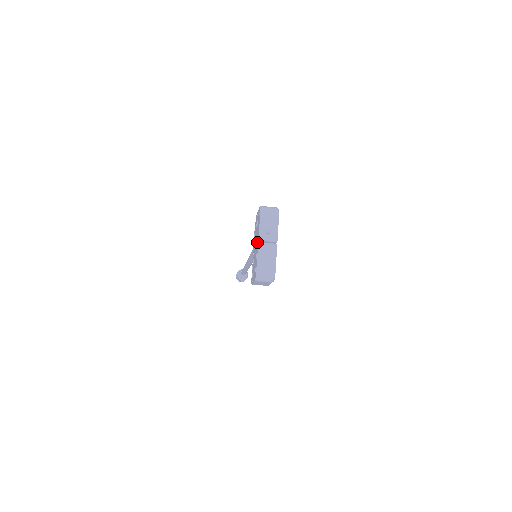
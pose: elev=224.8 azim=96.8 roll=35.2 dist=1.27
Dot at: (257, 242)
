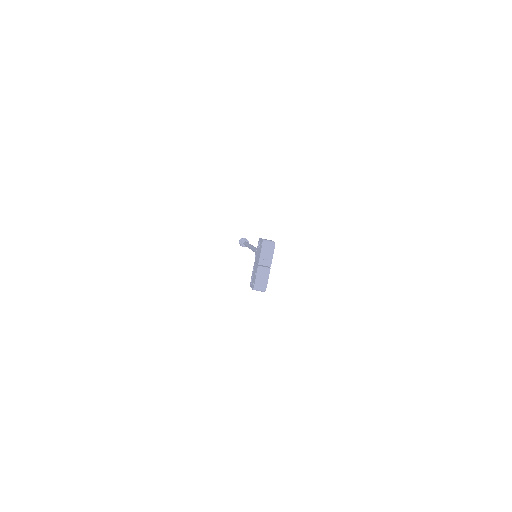
Dot at: occluded
